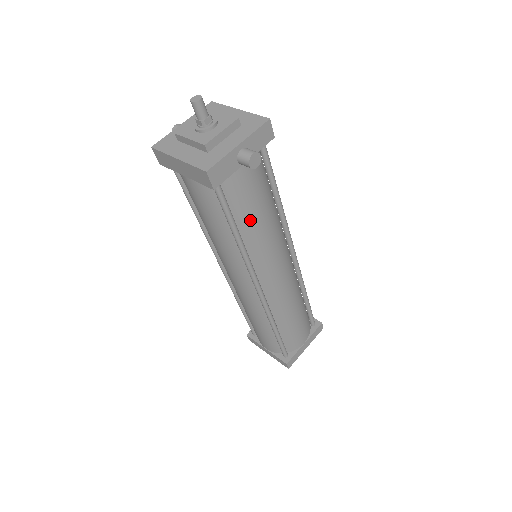
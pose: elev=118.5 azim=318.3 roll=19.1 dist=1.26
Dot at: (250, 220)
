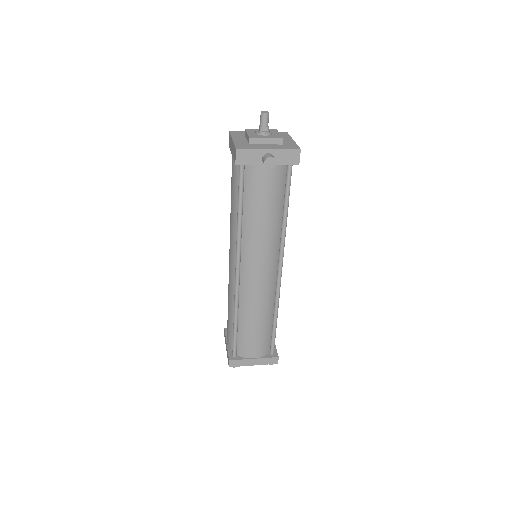
Dot at: (254, 210)
